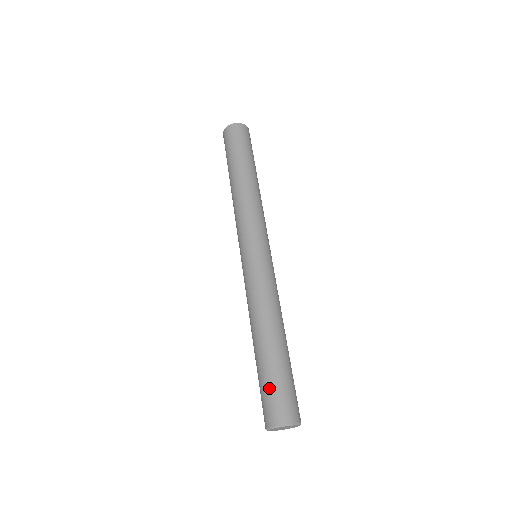
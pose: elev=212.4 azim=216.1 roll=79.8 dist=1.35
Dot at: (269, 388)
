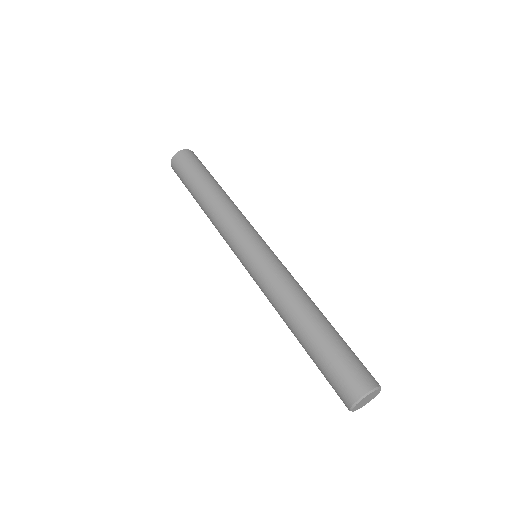
Dot at: (344, 358)
